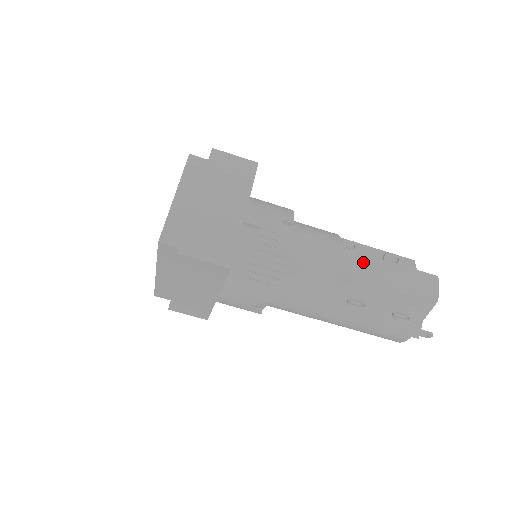
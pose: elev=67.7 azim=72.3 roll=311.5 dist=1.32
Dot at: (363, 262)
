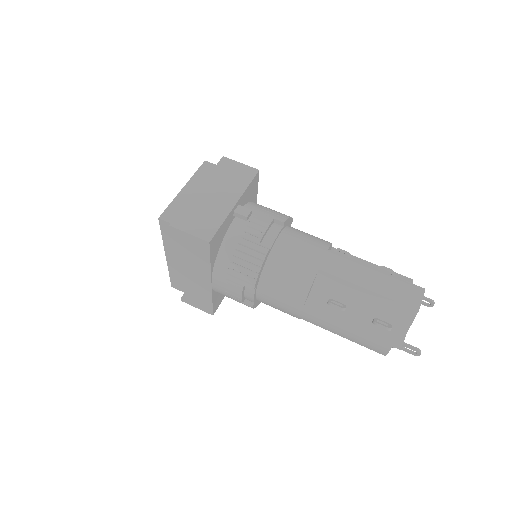
Dot at: (345, 264)
